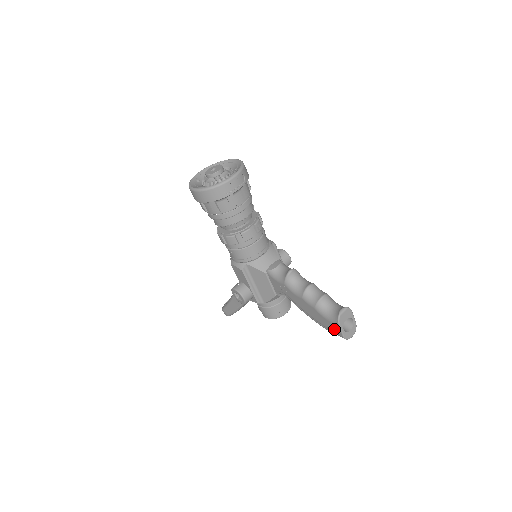
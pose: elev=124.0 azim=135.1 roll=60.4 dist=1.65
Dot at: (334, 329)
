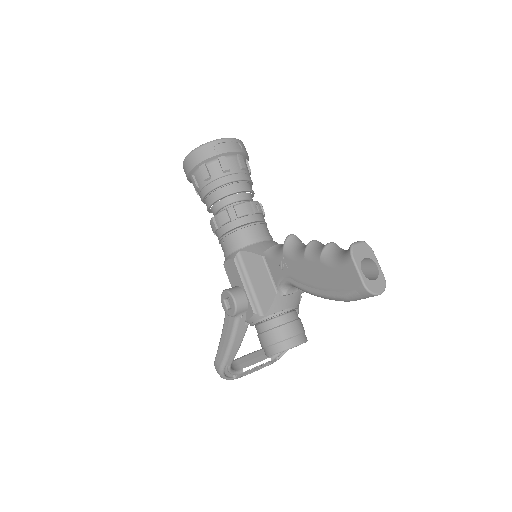
Dot at: (349, 279)
